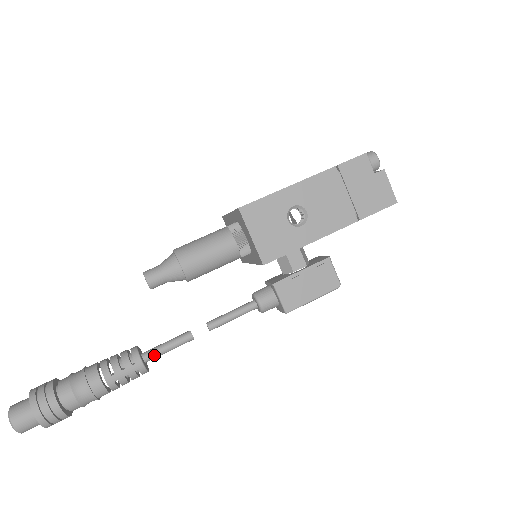
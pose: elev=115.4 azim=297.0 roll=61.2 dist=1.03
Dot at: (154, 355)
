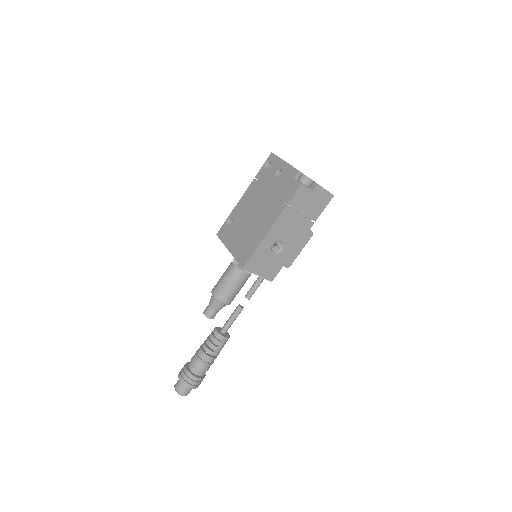
Dot at: occluded
